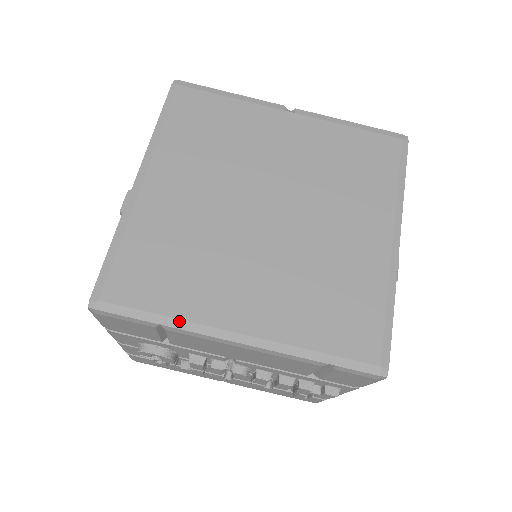
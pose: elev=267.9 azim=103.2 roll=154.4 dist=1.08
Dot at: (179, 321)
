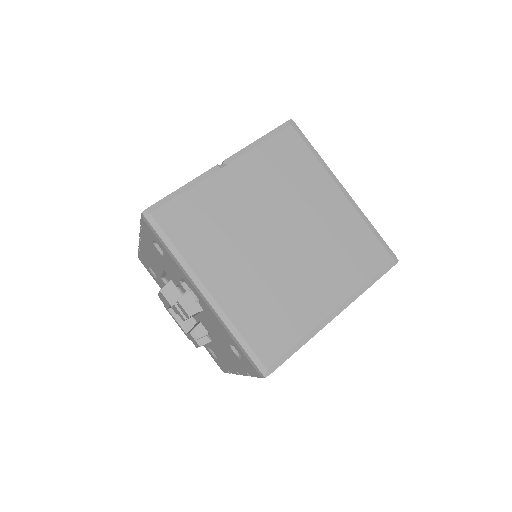
Dot at: (307, 336)
